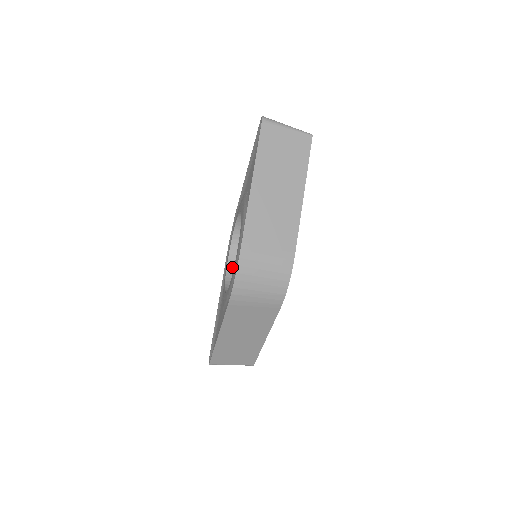
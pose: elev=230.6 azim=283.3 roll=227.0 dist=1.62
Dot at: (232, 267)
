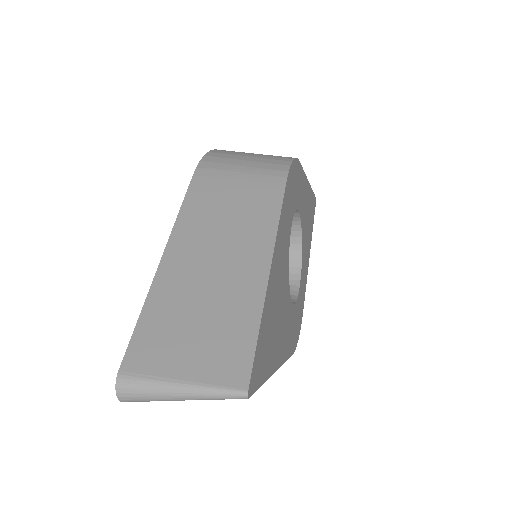
Dot at: occluded
